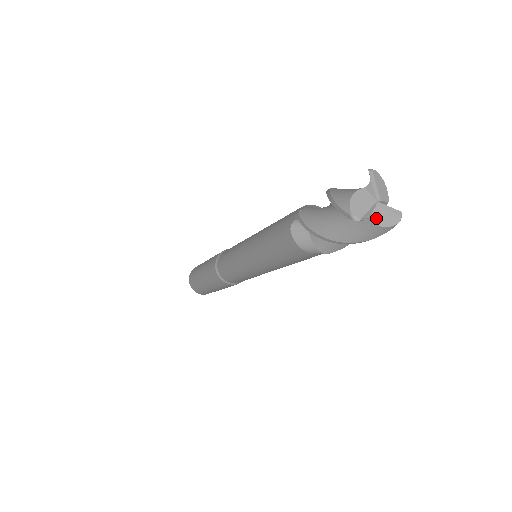
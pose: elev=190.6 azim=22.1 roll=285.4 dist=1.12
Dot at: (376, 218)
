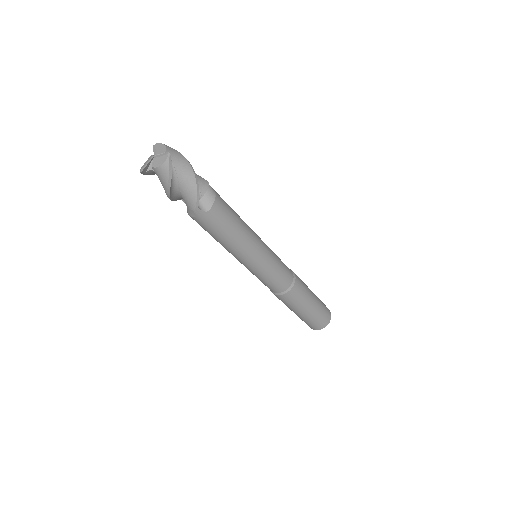
Dot at: (155, 165)
